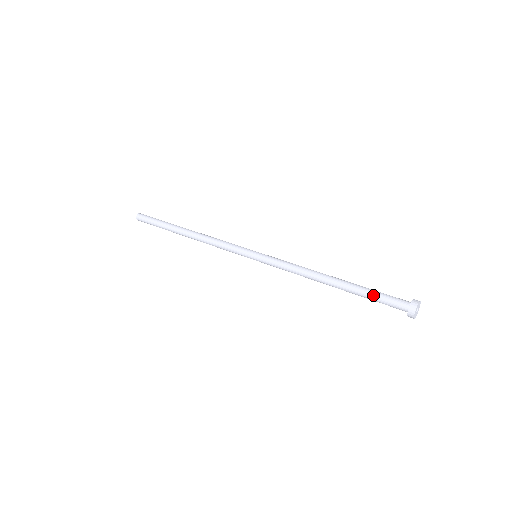
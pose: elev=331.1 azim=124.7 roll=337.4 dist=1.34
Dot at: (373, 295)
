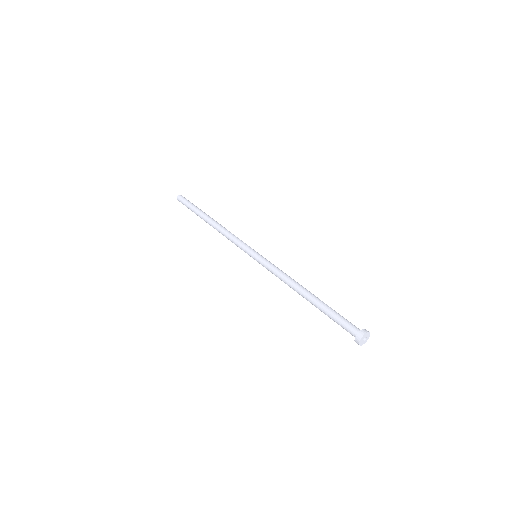
Dot at: (333, 317)
